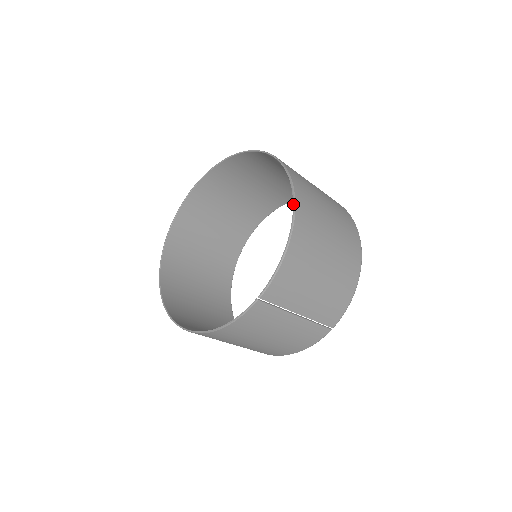
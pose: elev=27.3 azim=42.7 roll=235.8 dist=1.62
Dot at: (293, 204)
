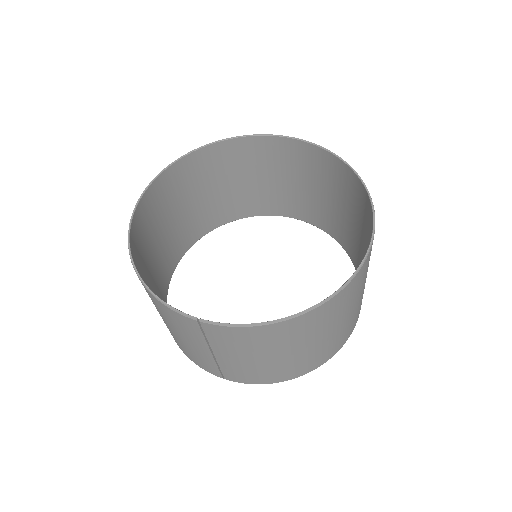
Dot at: (326, 299)
